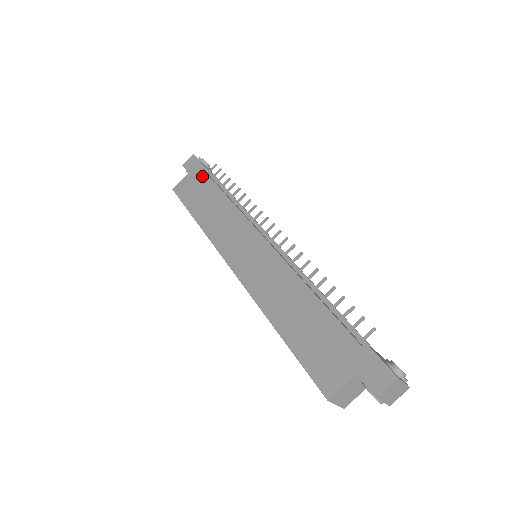
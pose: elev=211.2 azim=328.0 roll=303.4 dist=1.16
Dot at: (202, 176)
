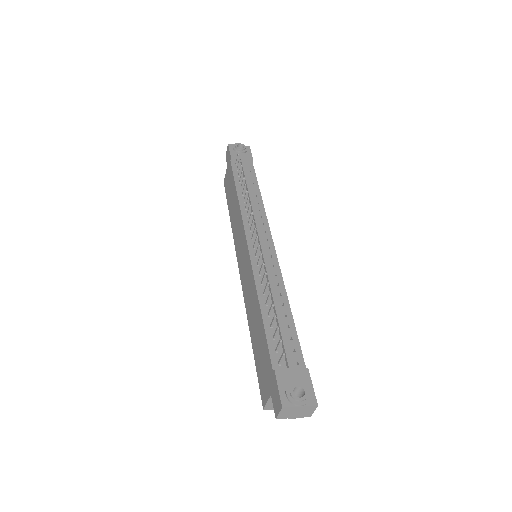
Dot at: (230, 170)
